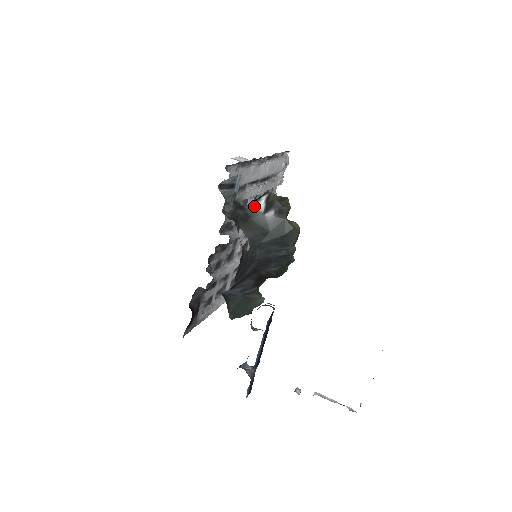
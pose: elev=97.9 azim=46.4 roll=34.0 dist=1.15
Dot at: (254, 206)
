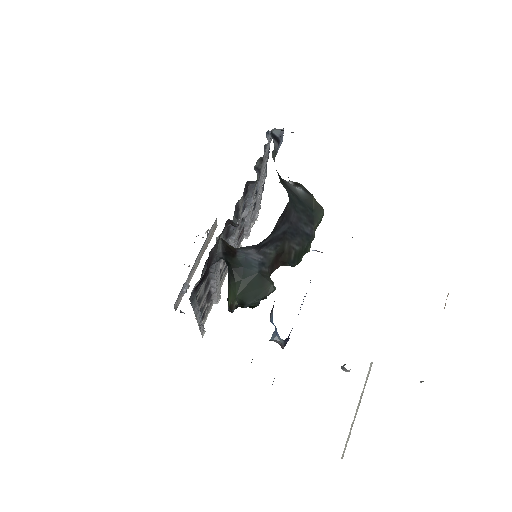
Dot at: (283, 179)
